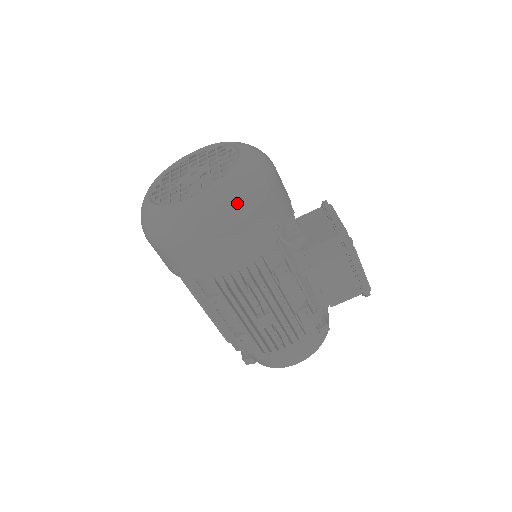
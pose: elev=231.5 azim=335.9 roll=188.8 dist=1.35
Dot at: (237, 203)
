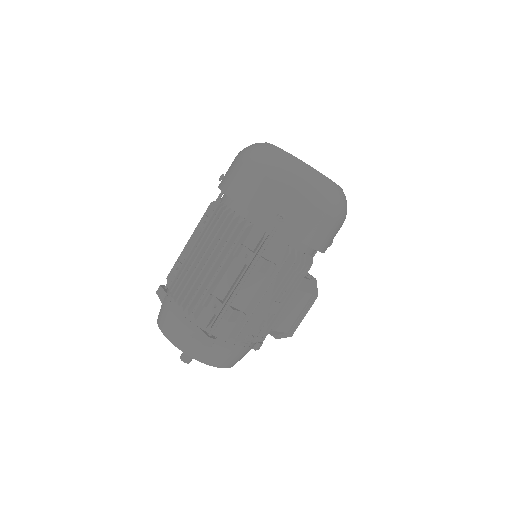
Dot at: occluded
